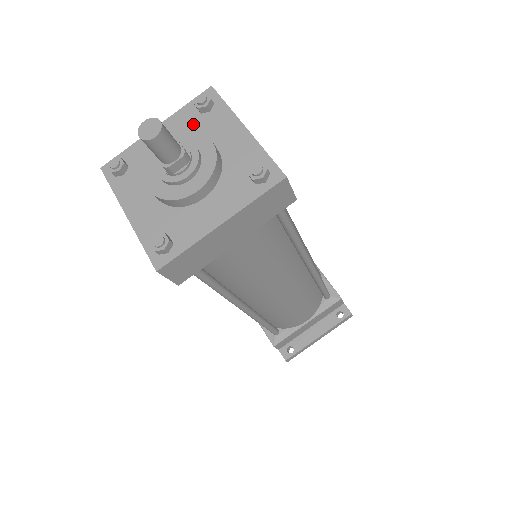
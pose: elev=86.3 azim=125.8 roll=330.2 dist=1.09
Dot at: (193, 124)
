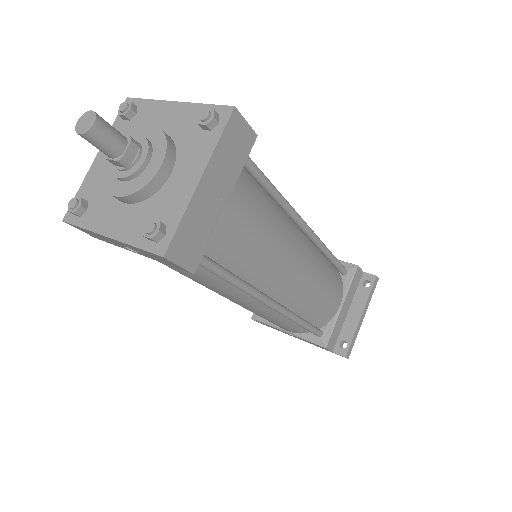
Dot at: occluded
